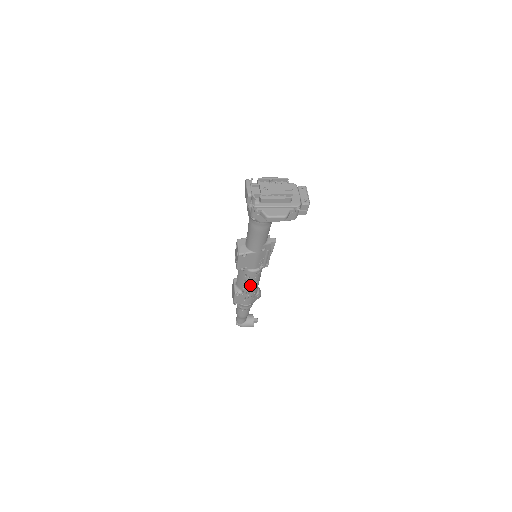
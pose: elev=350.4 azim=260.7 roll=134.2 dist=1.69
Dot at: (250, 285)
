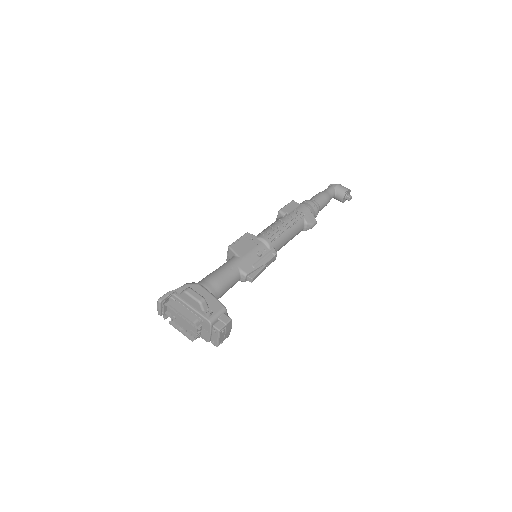
Dot at: occluded
